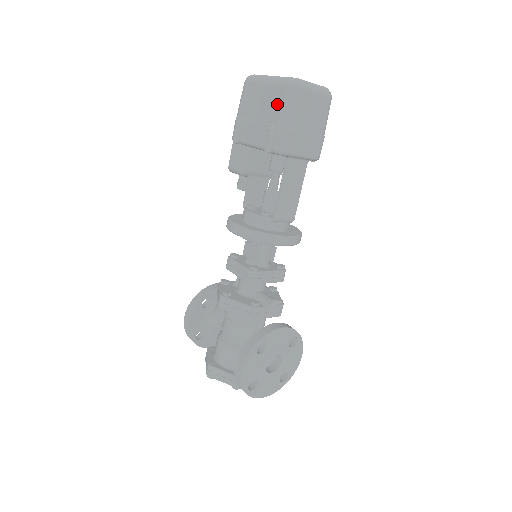
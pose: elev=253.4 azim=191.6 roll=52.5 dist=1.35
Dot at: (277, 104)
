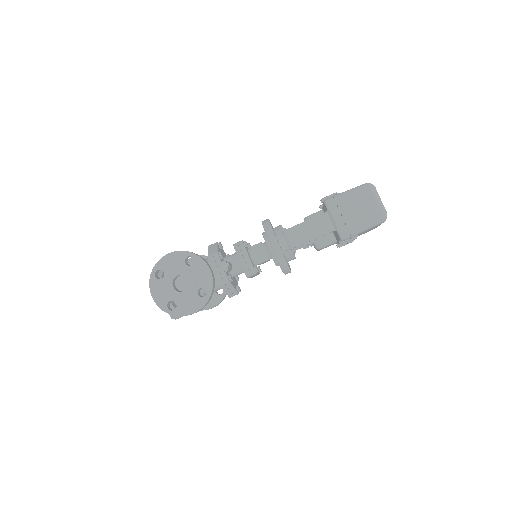
Dot at: occluded
